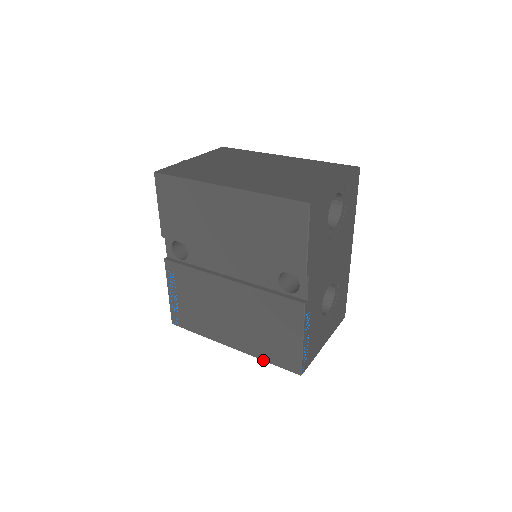
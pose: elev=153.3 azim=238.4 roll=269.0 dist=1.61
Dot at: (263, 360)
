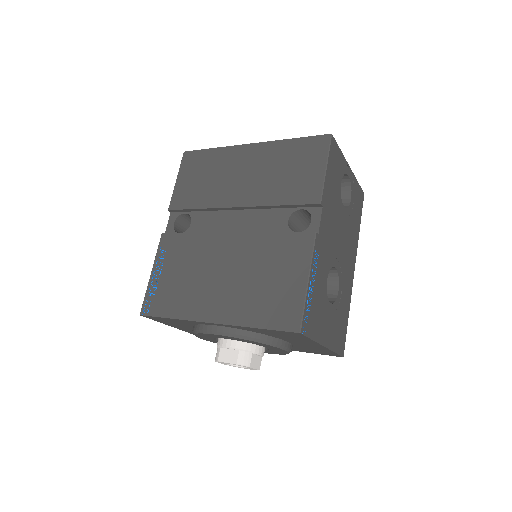
Dot at: (251, 327)
